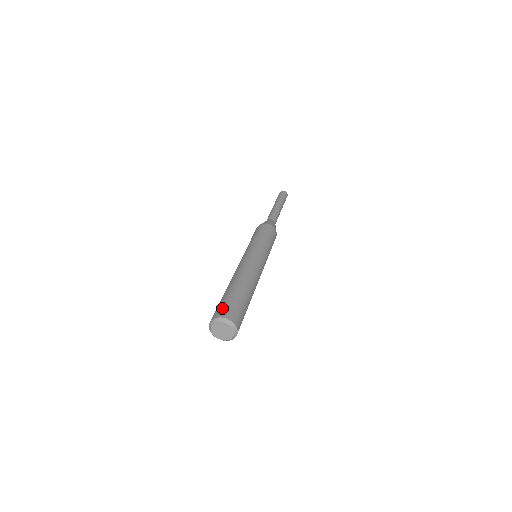
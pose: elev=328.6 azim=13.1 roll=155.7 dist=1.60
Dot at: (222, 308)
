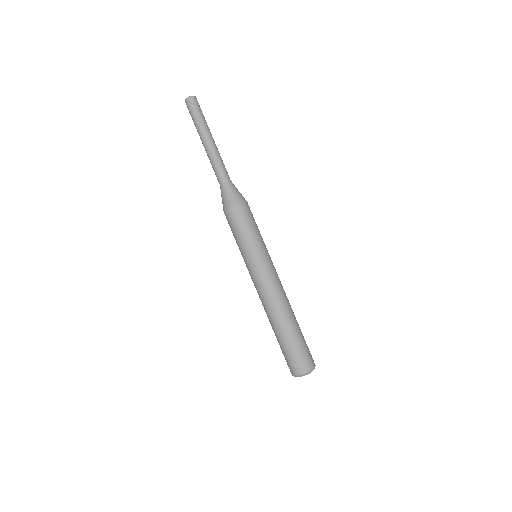
Dot at: (293, 364)
